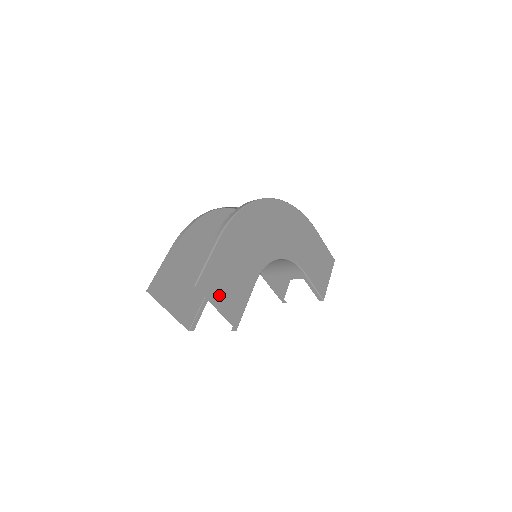
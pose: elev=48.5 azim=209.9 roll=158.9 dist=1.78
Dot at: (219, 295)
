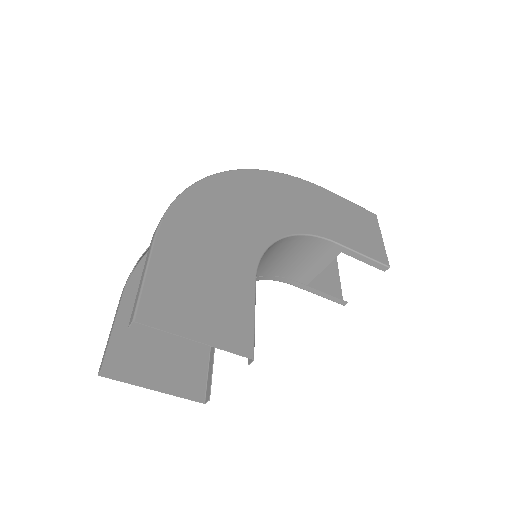
Dot at: (191, 319)
